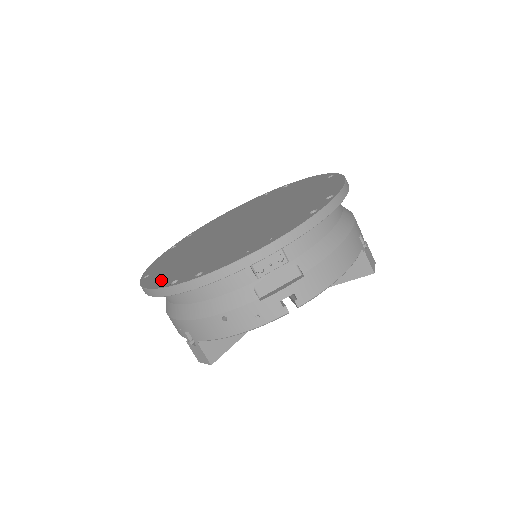
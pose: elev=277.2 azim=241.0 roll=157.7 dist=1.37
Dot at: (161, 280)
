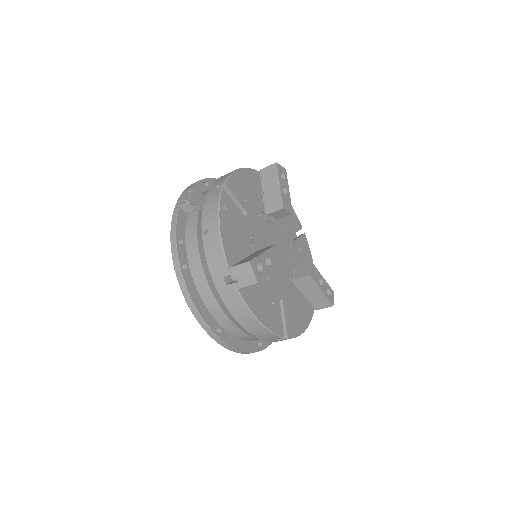
Dot at: occluded
